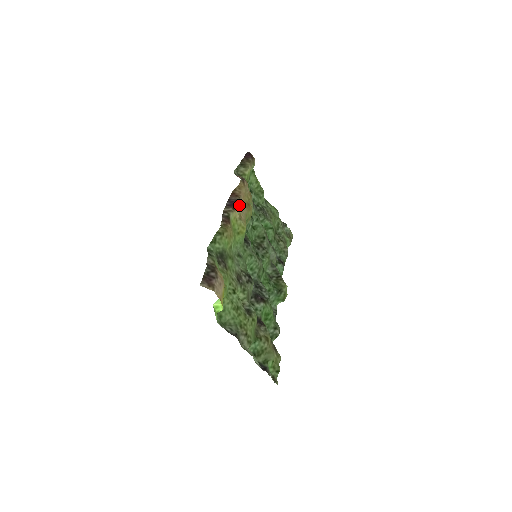
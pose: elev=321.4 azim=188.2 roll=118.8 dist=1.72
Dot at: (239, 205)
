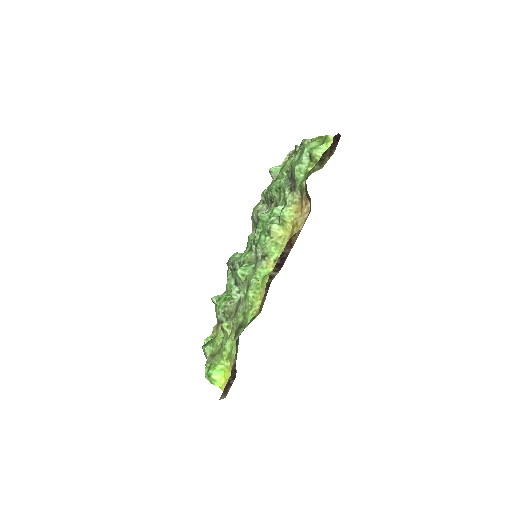
Dot at: occluded
